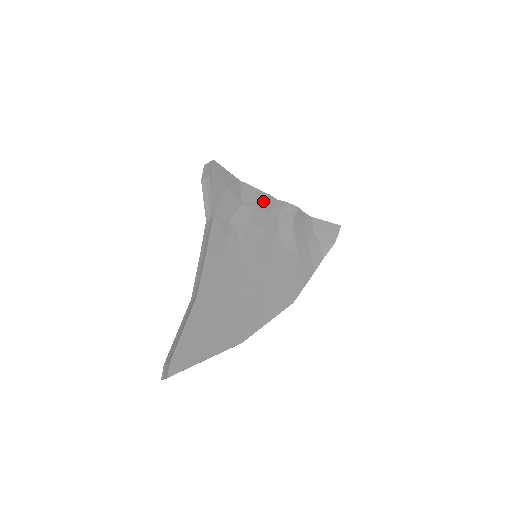
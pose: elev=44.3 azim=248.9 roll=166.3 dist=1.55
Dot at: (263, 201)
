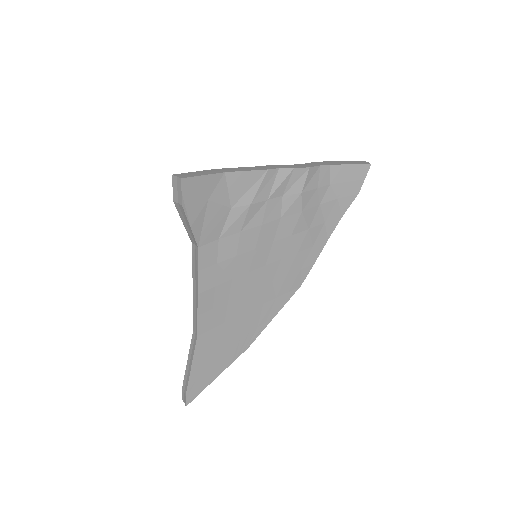
Dot at: (259, 187)
